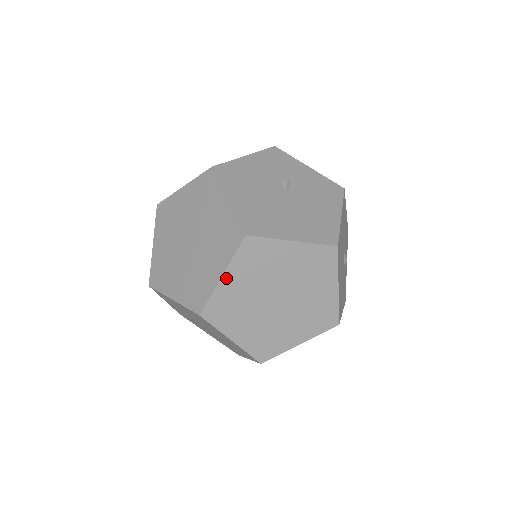
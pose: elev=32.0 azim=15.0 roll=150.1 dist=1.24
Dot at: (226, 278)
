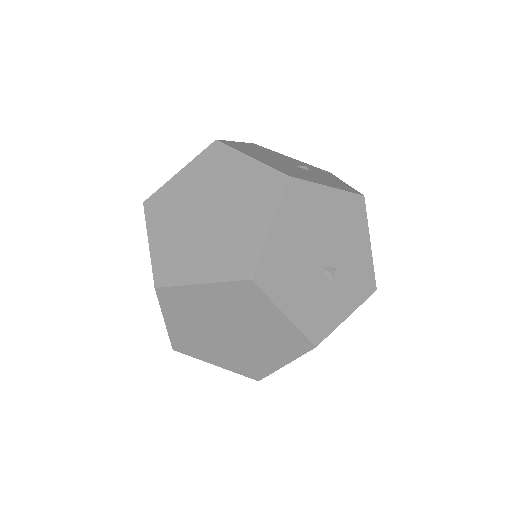
Dot at: (181, 174)
